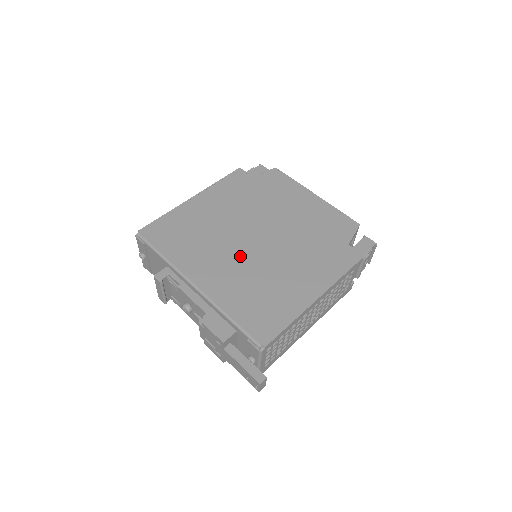
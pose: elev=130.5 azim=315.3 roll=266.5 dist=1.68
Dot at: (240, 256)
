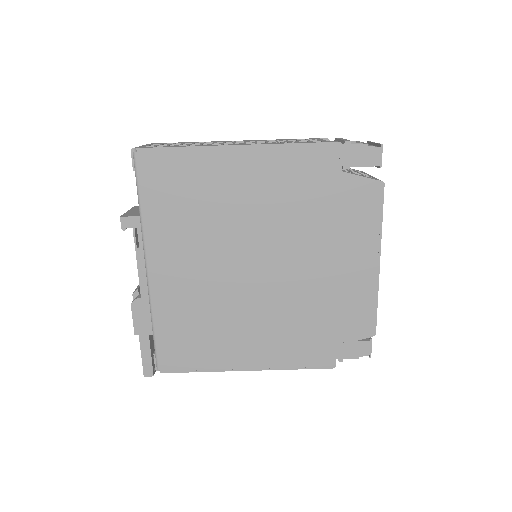
Dot at: (219, 274)
